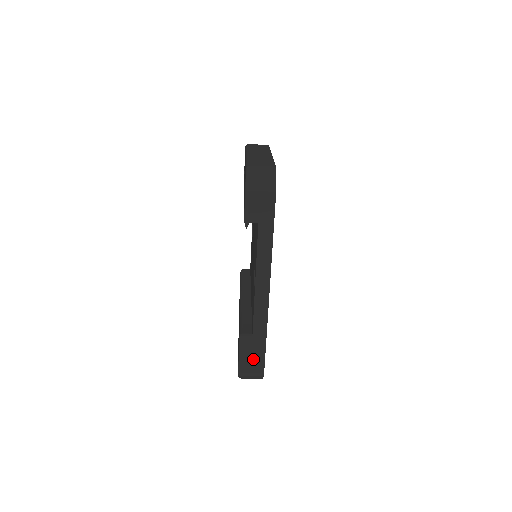
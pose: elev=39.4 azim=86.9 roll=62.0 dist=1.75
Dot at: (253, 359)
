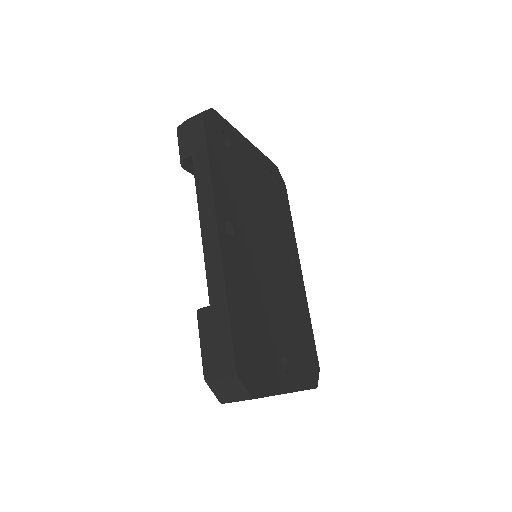
Dot at: (217, 345)
